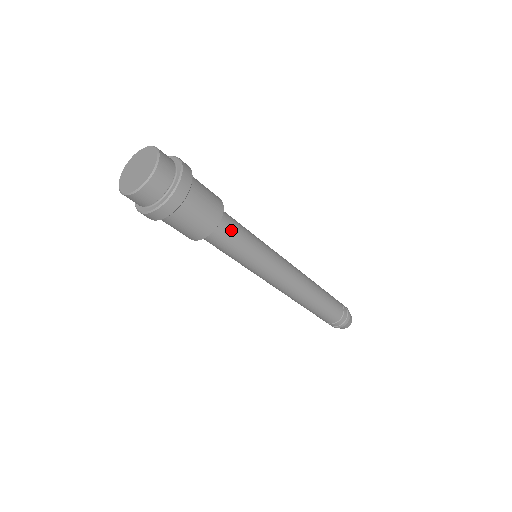
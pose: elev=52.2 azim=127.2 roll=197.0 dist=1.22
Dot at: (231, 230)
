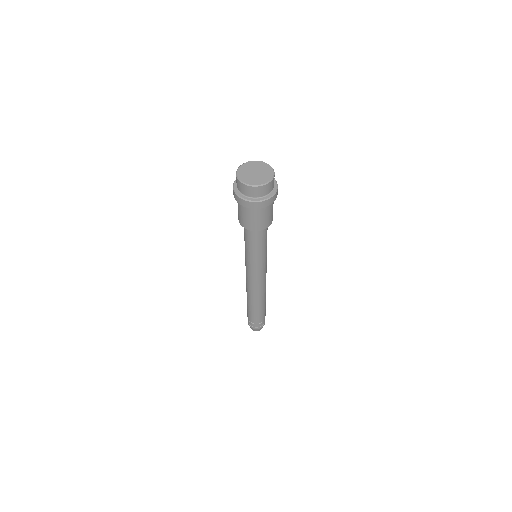
Dot at: (265, 234)
